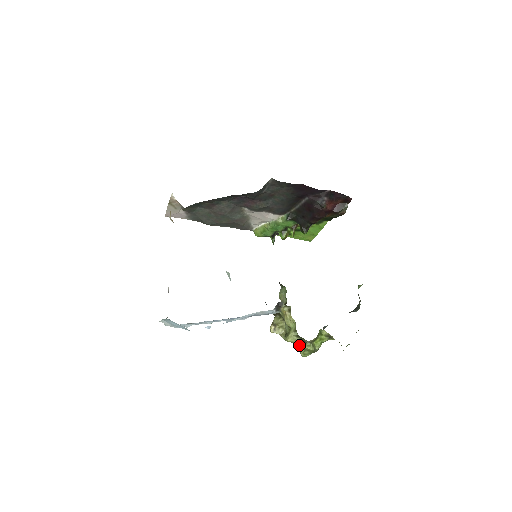
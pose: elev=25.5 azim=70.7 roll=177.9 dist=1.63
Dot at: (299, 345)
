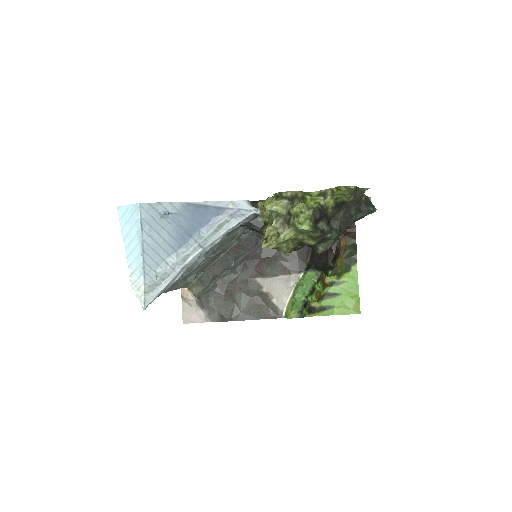
Dot at: (292, 223)
